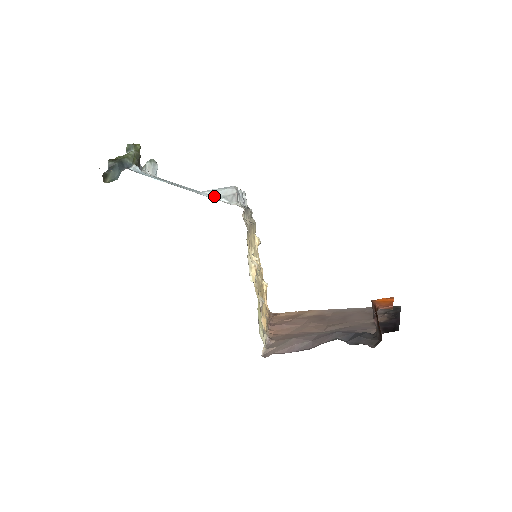
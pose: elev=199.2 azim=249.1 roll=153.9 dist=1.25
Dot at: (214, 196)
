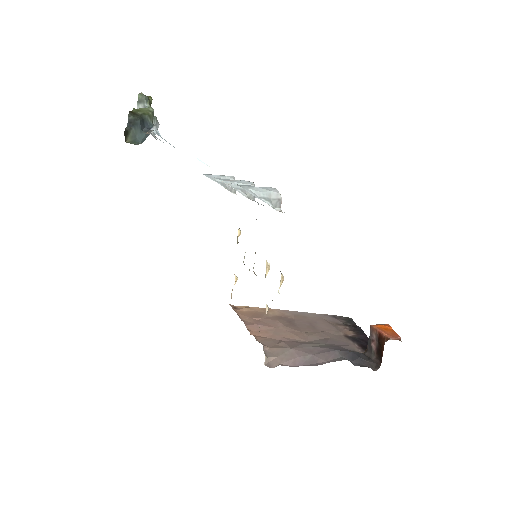
Dot at: (259, 196)
